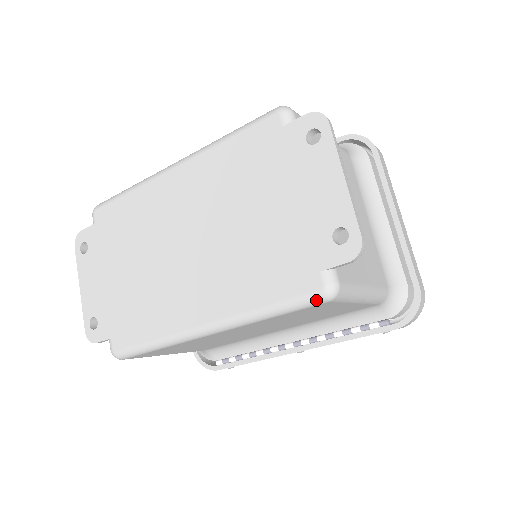
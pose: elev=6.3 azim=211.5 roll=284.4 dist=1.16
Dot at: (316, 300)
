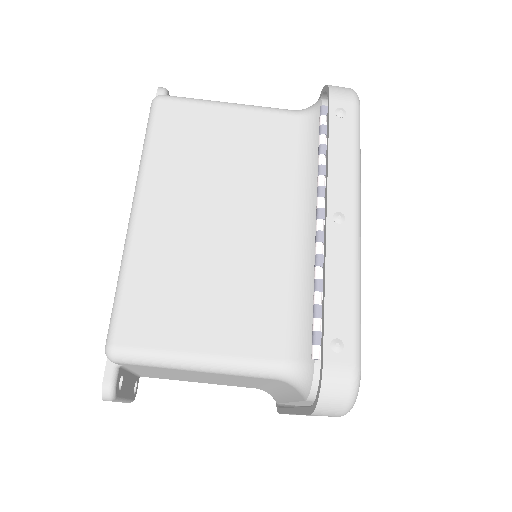
Dot at: (152, 107)
